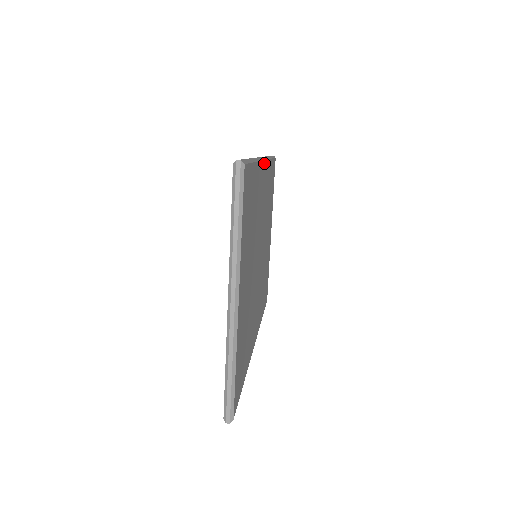
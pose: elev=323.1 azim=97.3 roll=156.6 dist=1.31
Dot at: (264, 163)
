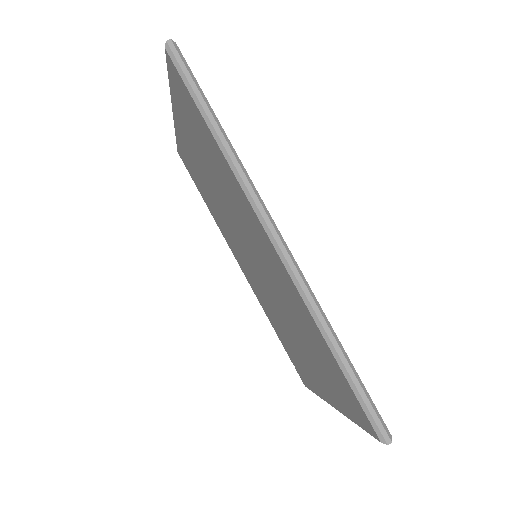
Dot at: (283, 242)
